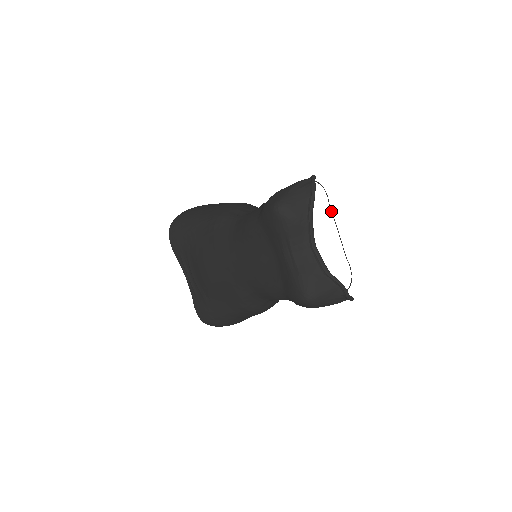
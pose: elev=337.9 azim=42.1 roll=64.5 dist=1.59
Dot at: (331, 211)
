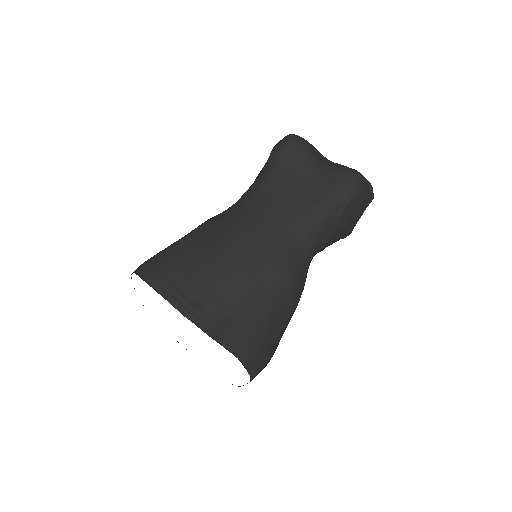
Dot at: occluded
